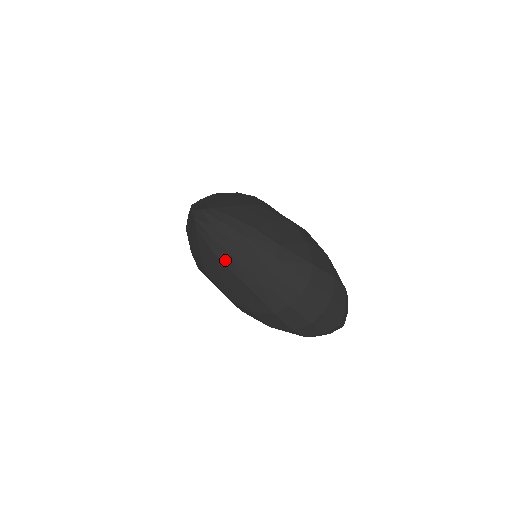
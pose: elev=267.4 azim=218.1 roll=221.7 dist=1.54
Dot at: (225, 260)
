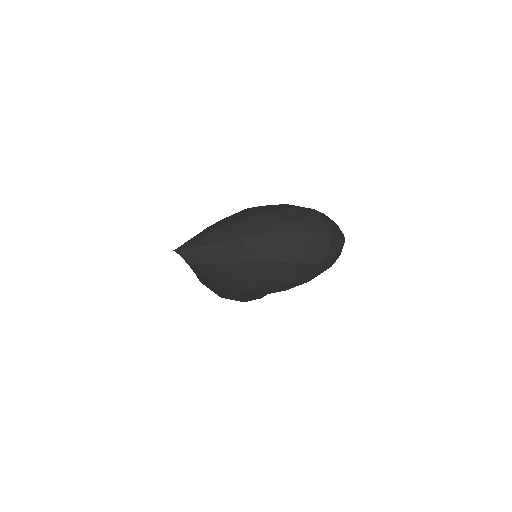
Dot at: (218, 261)
